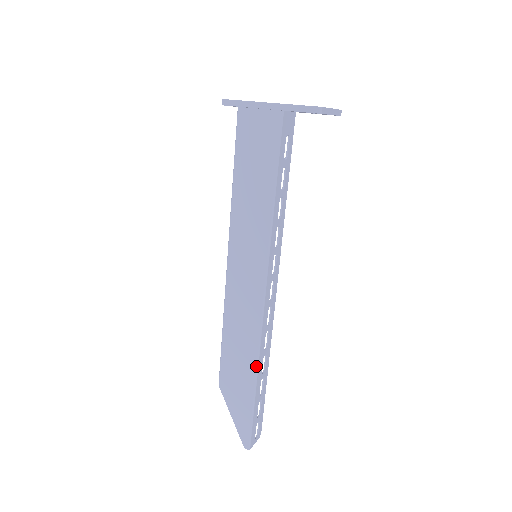
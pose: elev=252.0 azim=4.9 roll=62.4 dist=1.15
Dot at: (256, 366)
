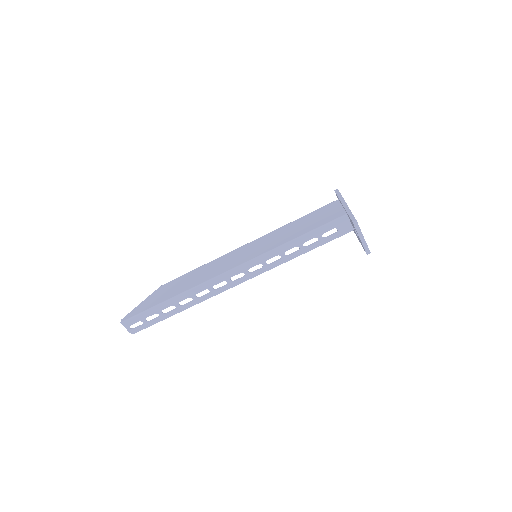
Dot at: (183, 292)
